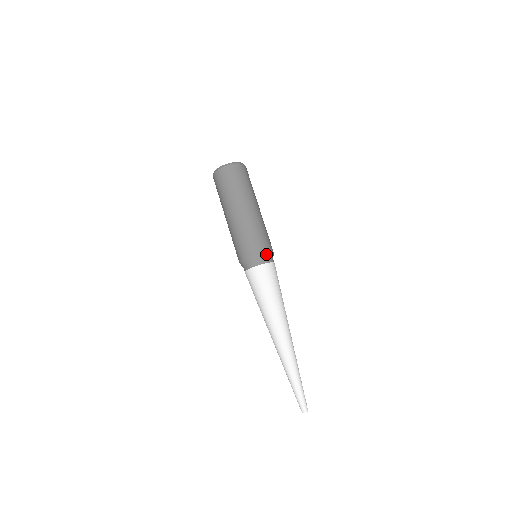
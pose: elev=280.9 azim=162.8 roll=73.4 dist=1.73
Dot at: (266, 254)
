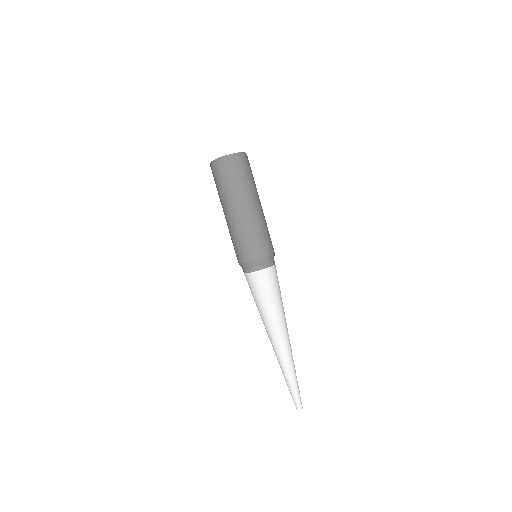
Dot at: (255, 262)
